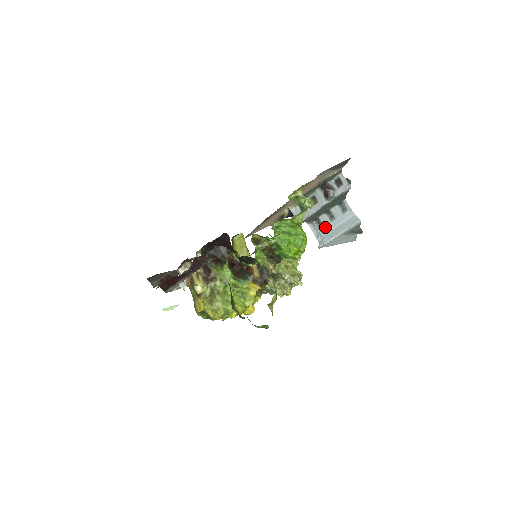
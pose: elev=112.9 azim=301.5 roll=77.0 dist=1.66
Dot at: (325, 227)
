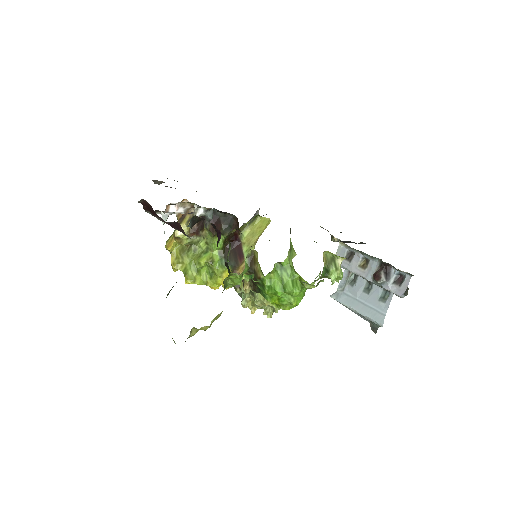
Dot at: (354, 289)
